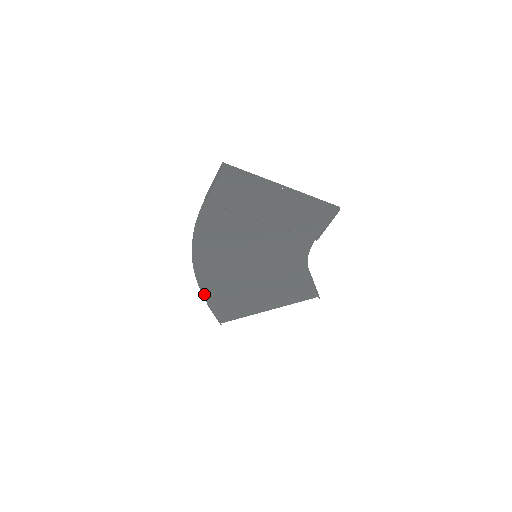
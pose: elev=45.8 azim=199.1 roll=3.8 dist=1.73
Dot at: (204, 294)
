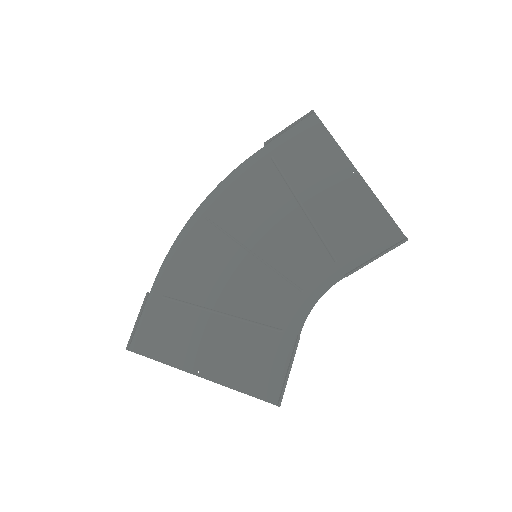
Dot at: (157, 279)
